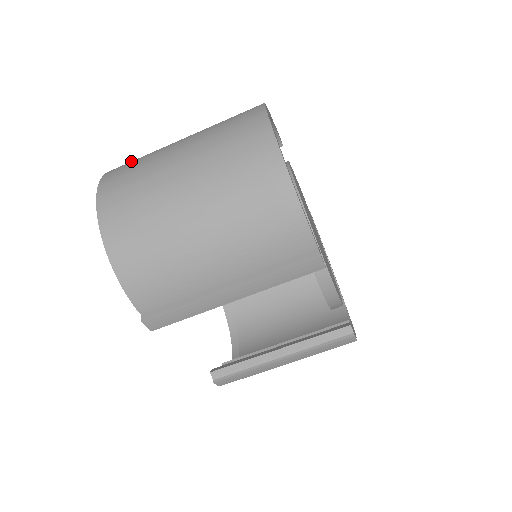
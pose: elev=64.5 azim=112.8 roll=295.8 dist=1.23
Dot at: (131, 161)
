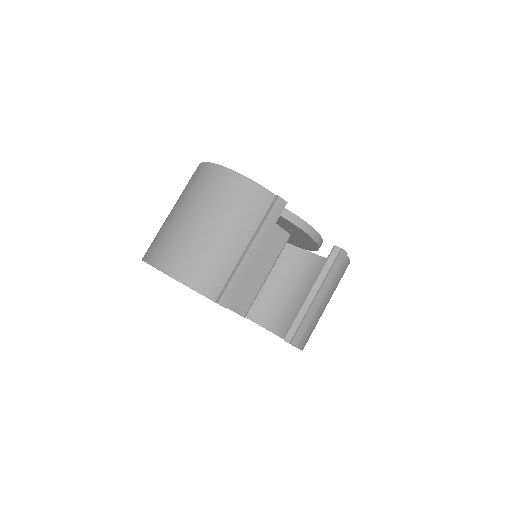
Dot at: occluded
